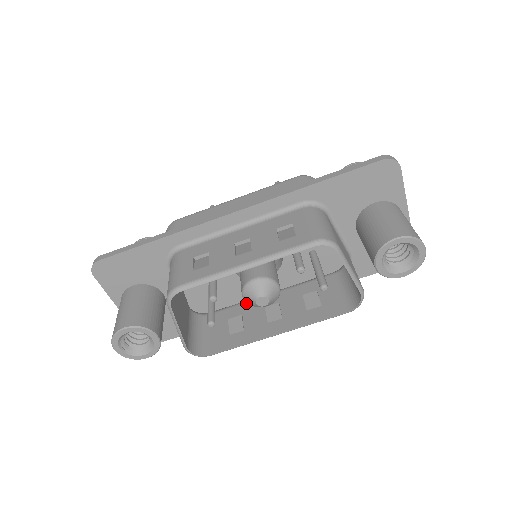
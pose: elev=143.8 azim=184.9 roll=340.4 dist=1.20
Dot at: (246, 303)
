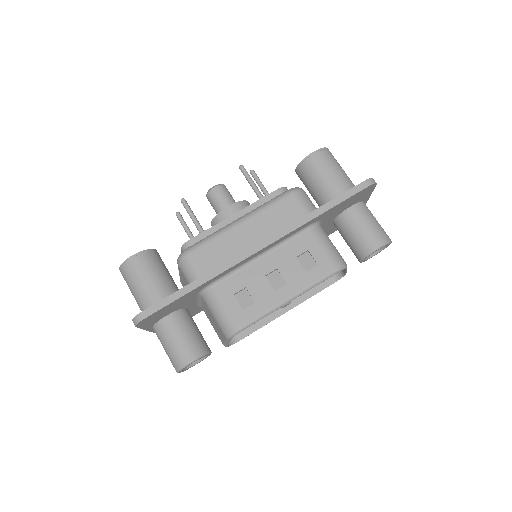
Dot at: occluded
